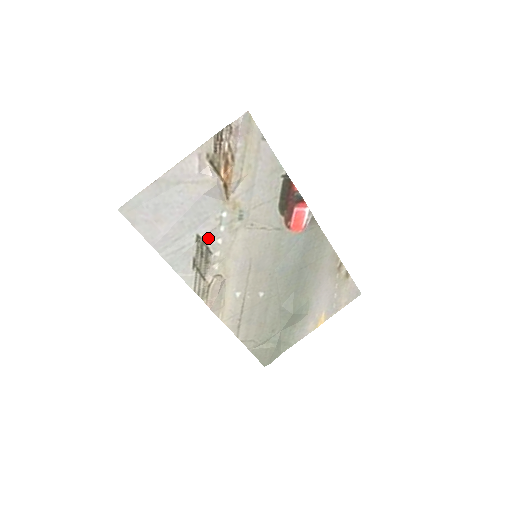
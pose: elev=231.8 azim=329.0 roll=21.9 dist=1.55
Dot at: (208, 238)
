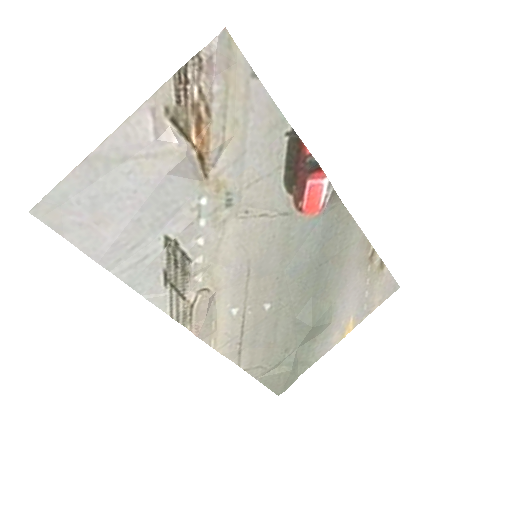
Dot at: (182, 239)
